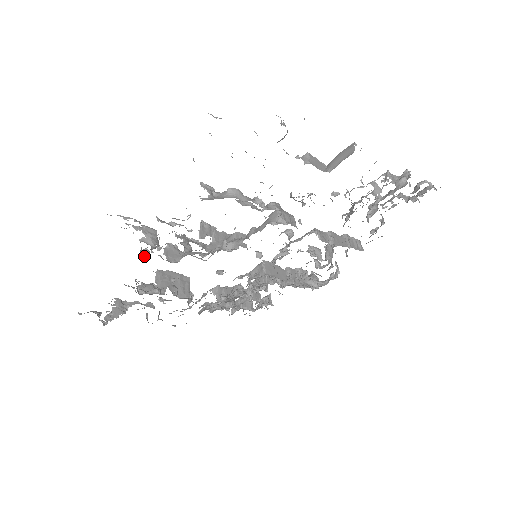
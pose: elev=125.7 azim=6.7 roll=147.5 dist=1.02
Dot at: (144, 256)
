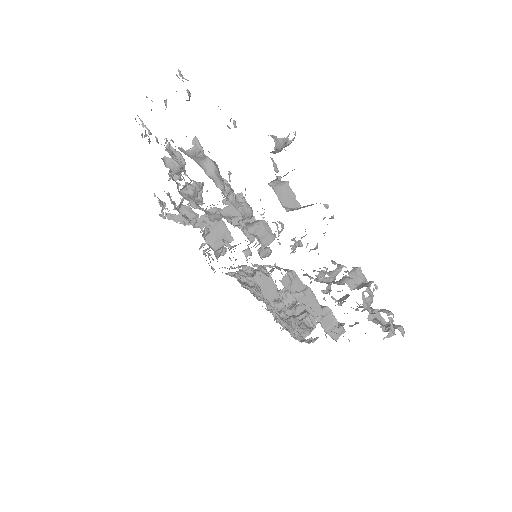
Dot at: (172, 176)
